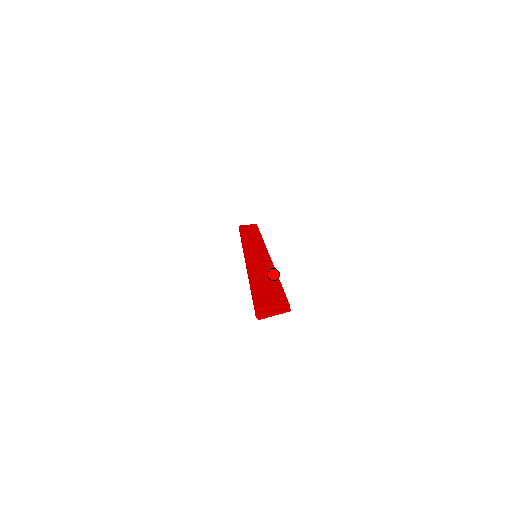
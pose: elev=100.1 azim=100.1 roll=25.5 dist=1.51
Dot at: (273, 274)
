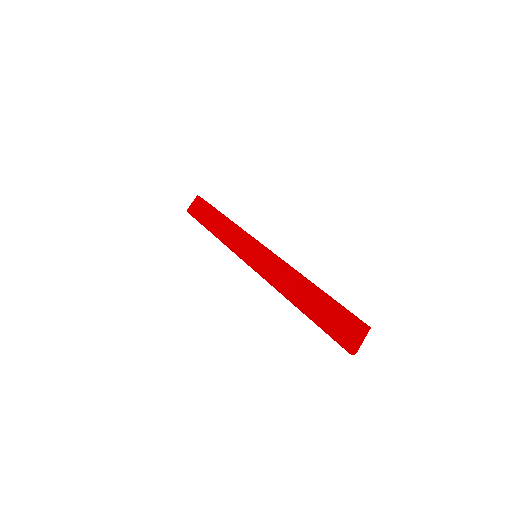
Dot at: (305, 284)
